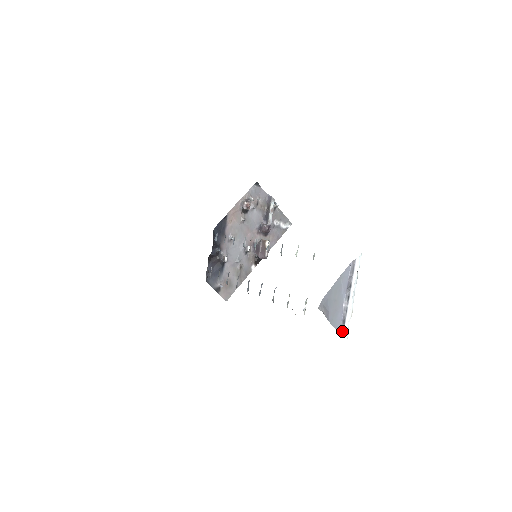
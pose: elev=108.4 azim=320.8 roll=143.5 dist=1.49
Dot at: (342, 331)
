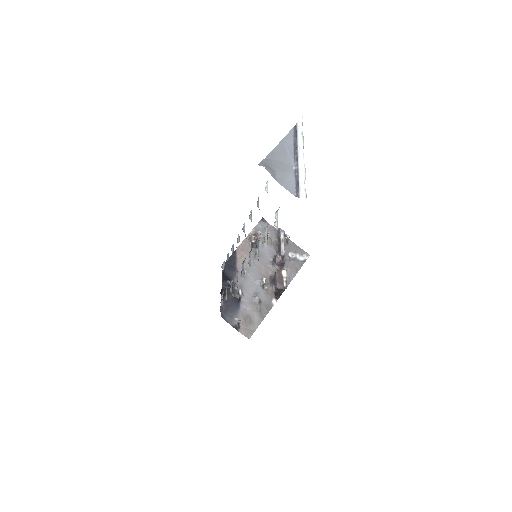
Dot at: (298, 193)
